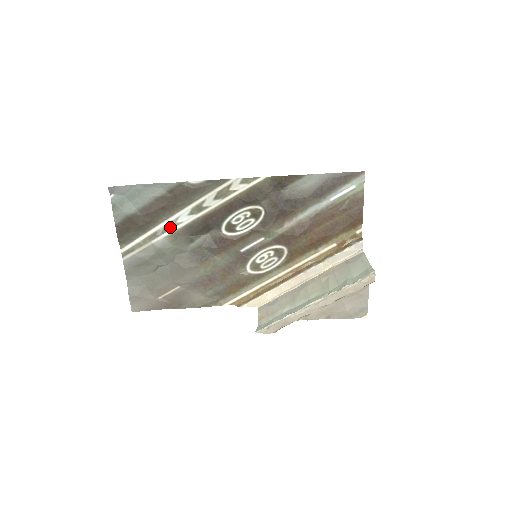
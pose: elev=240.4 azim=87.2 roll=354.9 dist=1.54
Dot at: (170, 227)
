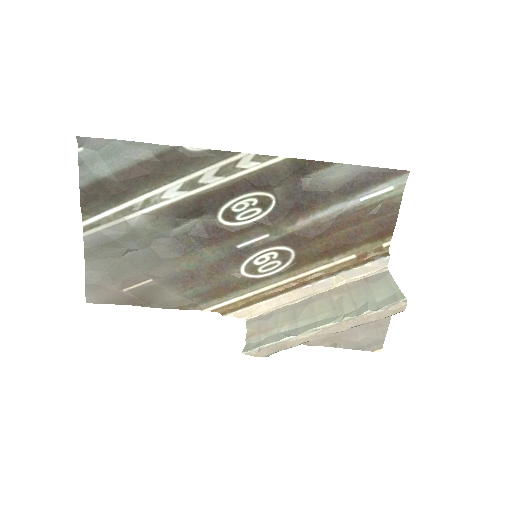
Dot at: (152, 202)
